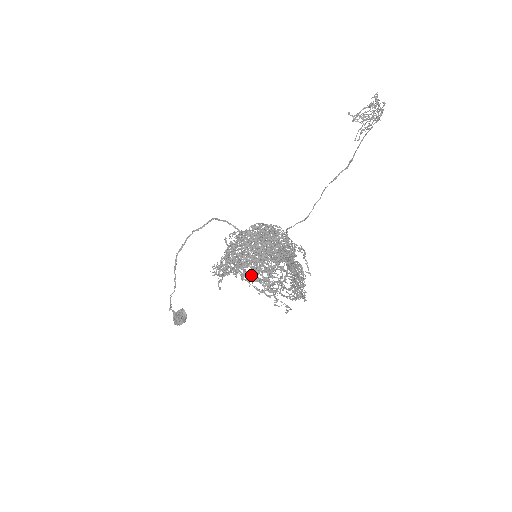
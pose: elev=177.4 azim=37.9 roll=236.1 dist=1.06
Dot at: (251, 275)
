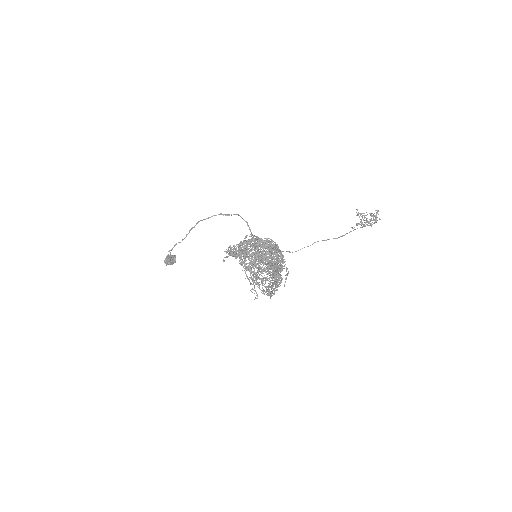
Dot at: (248, 265)
